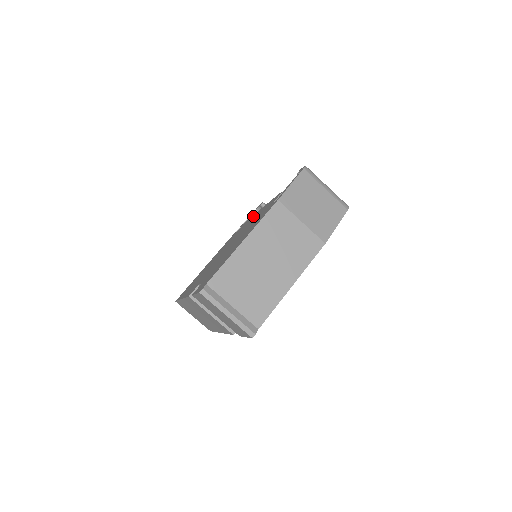
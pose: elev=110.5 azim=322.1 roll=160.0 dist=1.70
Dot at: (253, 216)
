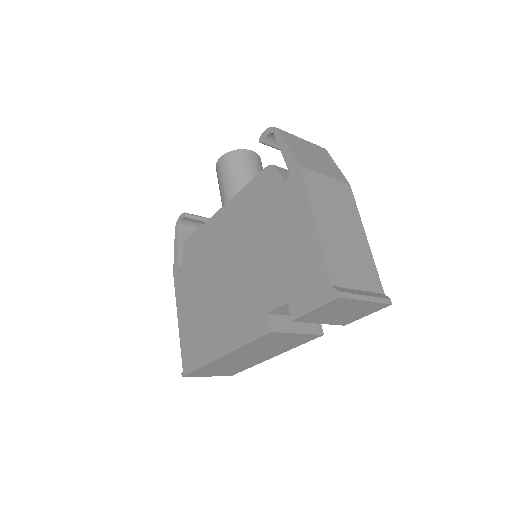
Dot at: (213, 223)
